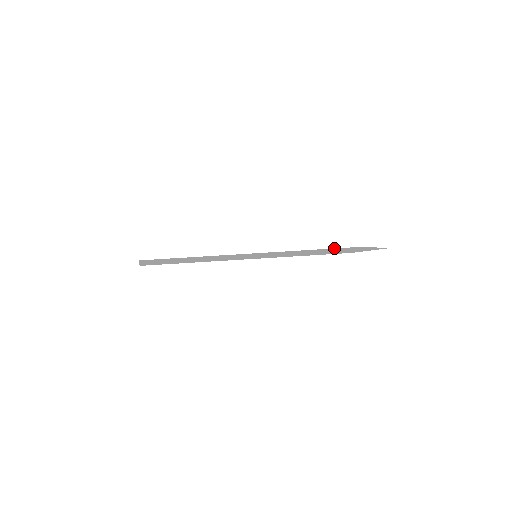
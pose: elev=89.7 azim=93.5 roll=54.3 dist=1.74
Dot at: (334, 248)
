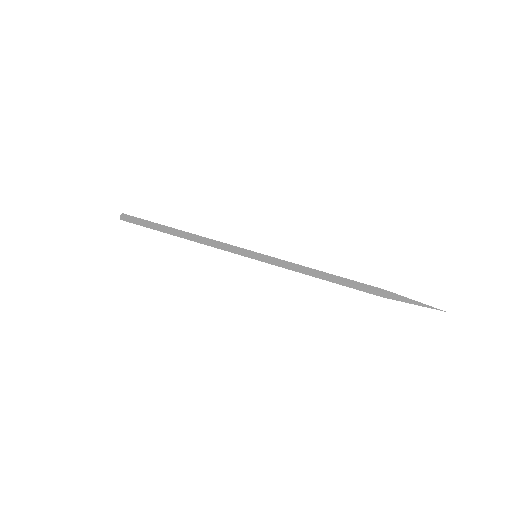
Dot at: (360, 284)
